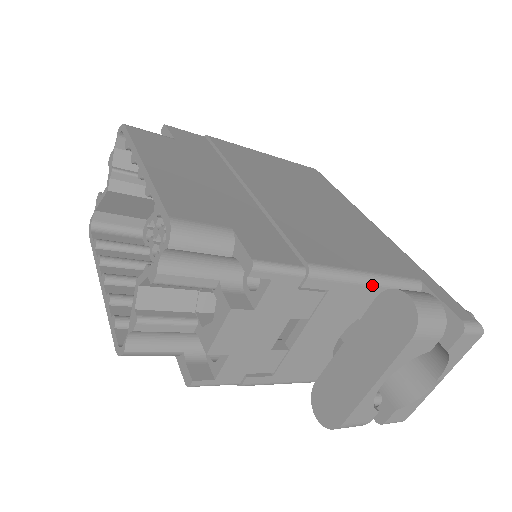
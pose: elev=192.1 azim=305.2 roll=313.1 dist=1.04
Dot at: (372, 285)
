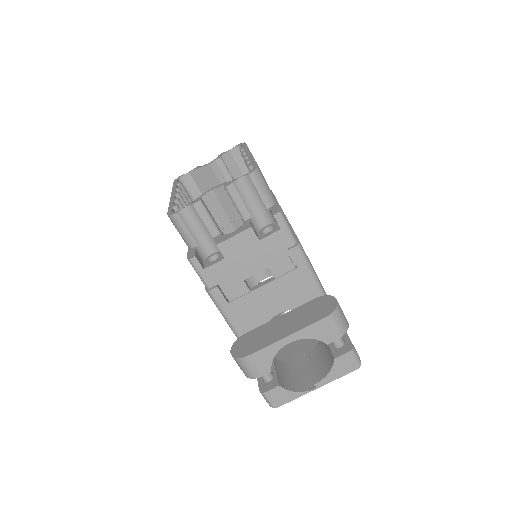
Dot at: (318, 290)
